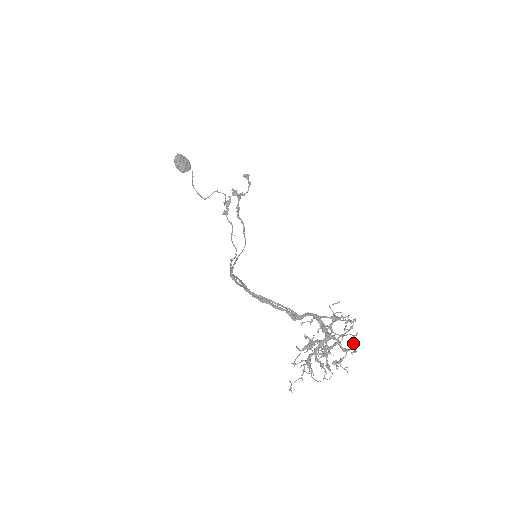
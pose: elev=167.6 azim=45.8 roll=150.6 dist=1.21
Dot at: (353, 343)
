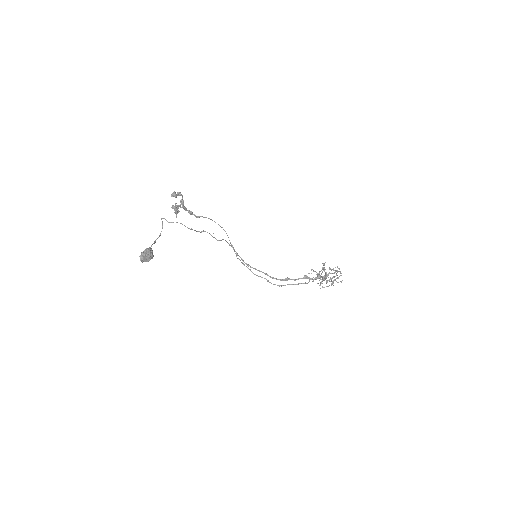
Dot at: occluded
